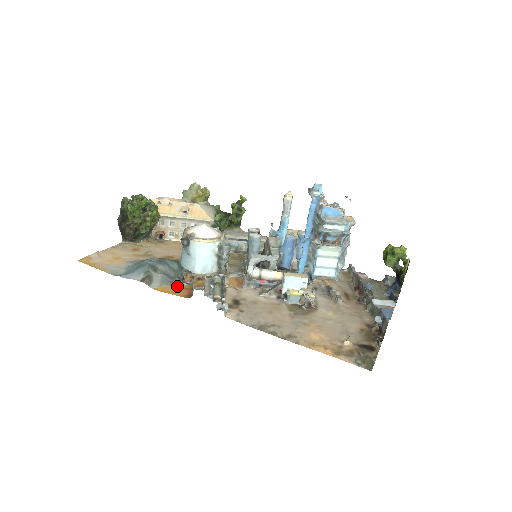
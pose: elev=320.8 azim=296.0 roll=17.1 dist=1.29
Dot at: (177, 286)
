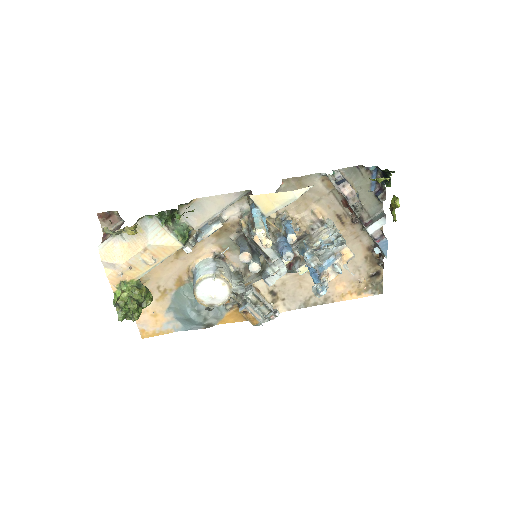
Dot at: (229, 315)
